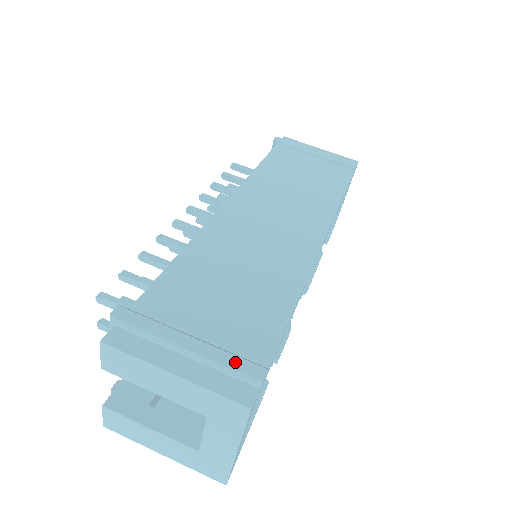
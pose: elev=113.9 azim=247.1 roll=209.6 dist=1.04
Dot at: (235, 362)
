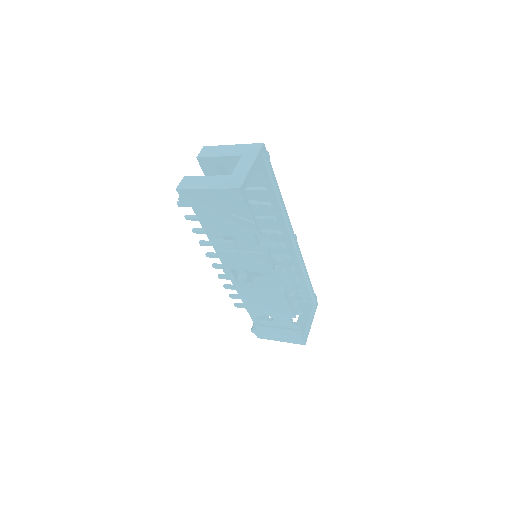
Dot at: occluded
